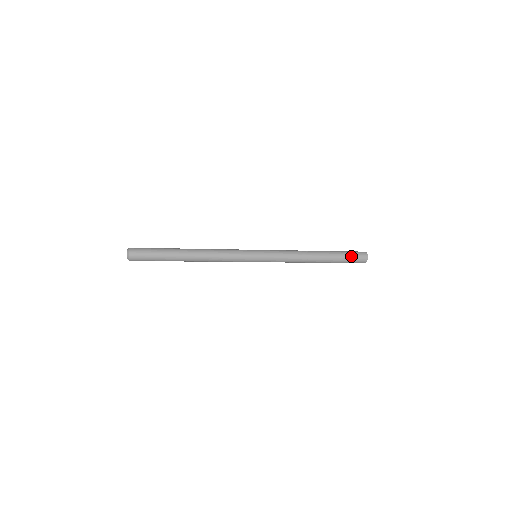
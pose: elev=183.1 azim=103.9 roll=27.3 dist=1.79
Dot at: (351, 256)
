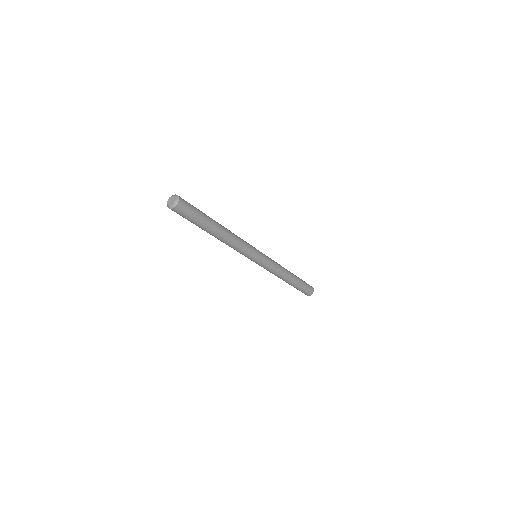
Dot at: (306, 287)
